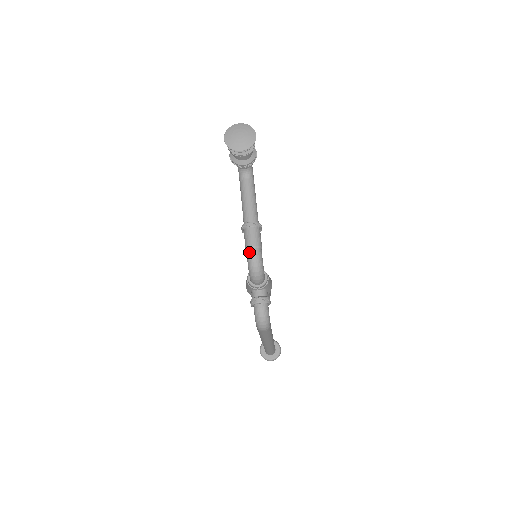
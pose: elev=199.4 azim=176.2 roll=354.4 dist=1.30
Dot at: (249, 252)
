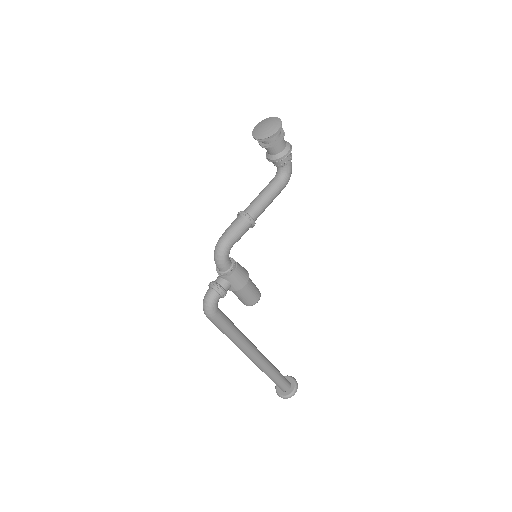
Dot at: (222, 234)
